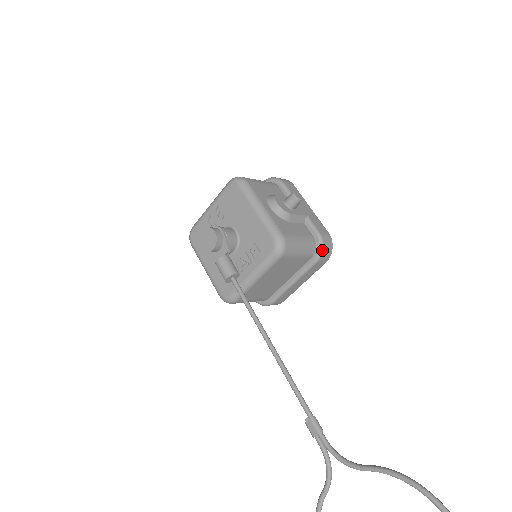
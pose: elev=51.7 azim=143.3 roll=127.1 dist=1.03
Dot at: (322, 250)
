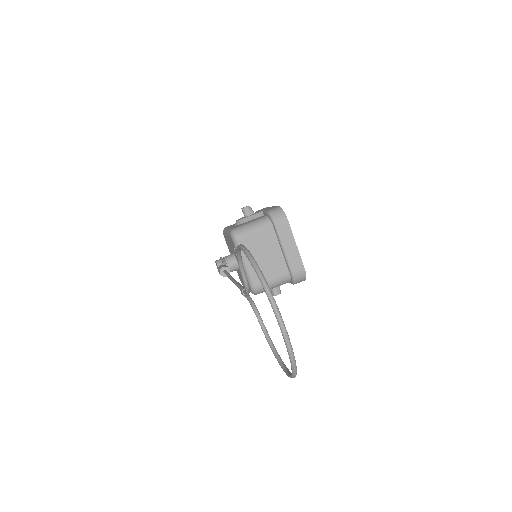
Dot at: (272, 217)
